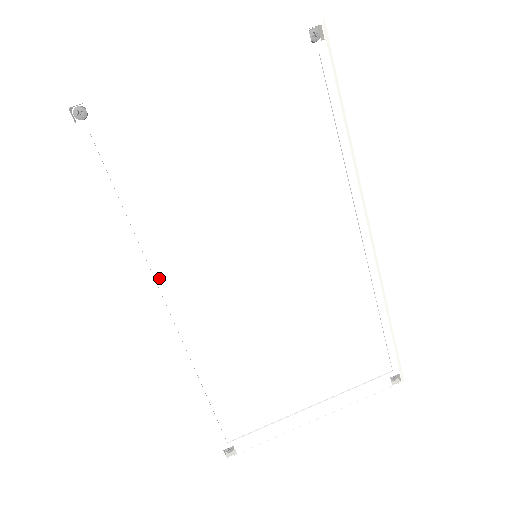
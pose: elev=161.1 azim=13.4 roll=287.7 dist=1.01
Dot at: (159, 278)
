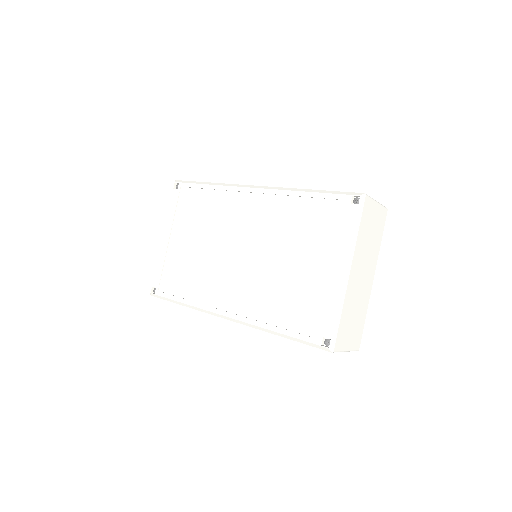
Dot at: (213, 305)
